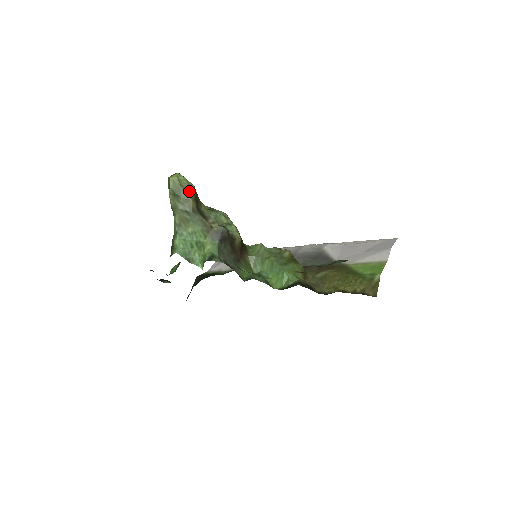
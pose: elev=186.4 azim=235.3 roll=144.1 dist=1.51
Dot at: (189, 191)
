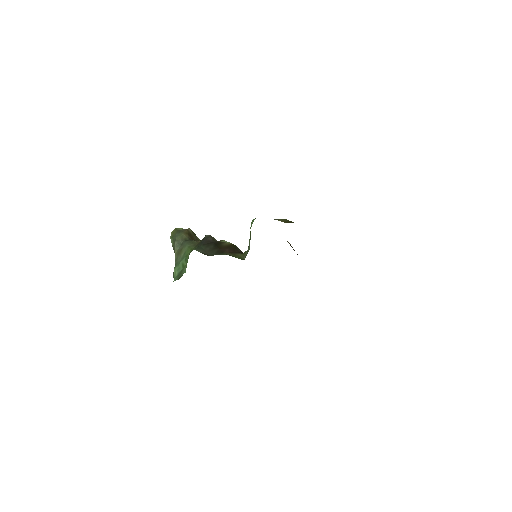
Dot at: (183, 231)
